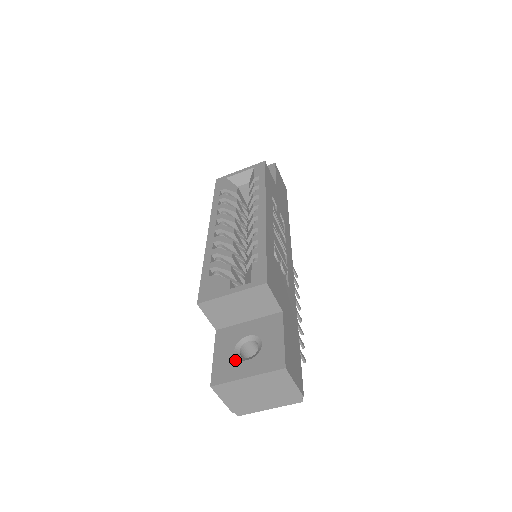
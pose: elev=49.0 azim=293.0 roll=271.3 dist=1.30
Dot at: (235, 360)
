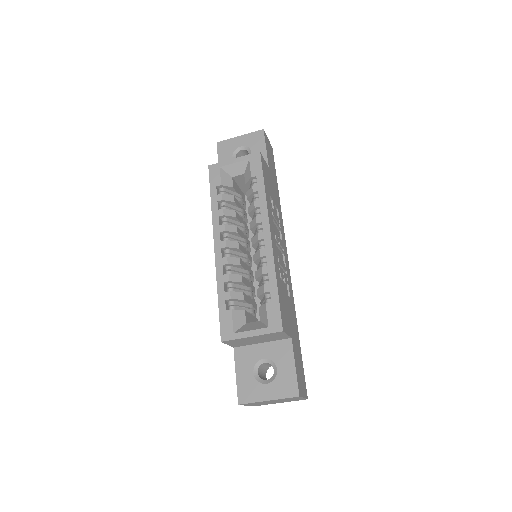
Dot at: (256, 382)
